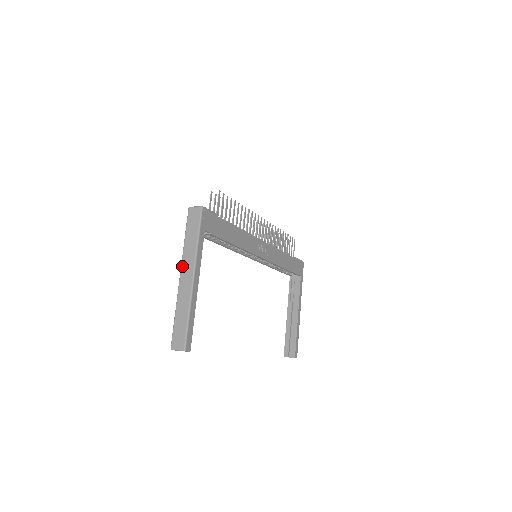
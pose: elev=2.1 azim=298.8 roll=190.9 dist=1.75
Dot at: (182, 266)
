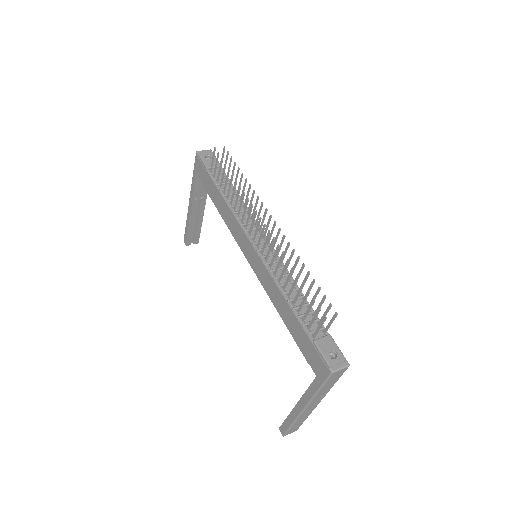
Dot at: (310, 405)
